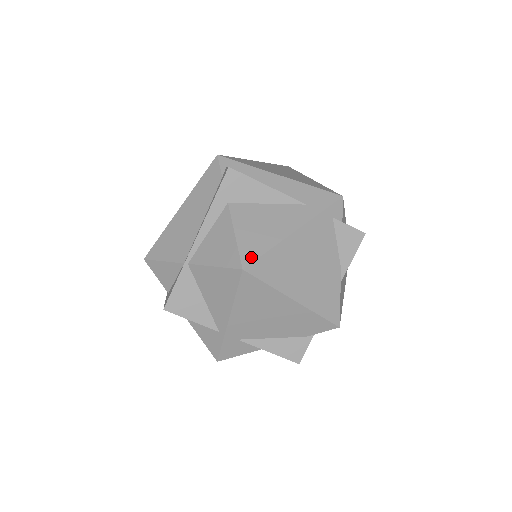
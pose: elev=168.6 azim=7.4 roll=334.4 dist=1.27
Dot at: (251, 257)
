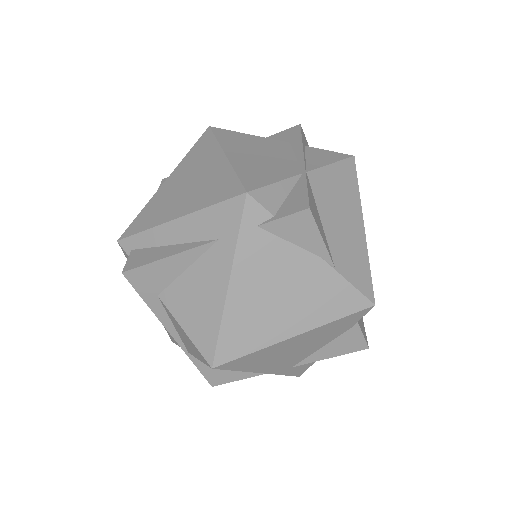
Dot at: (210, 349)
